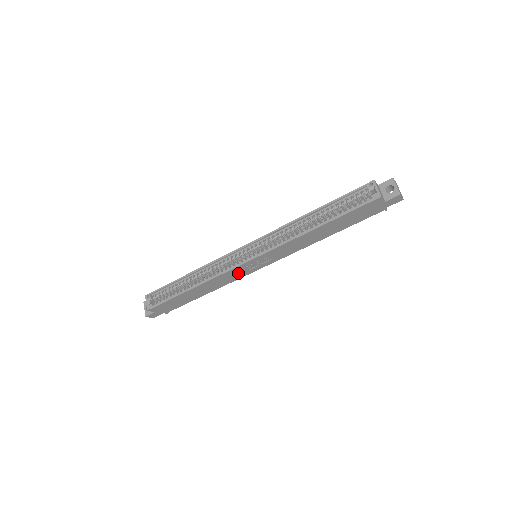
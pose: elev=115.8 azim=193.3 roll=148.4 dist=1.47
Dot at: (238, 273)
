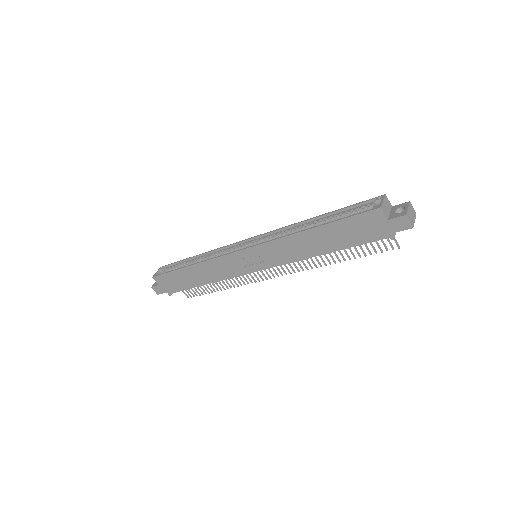
Dot at: (233, 266)
